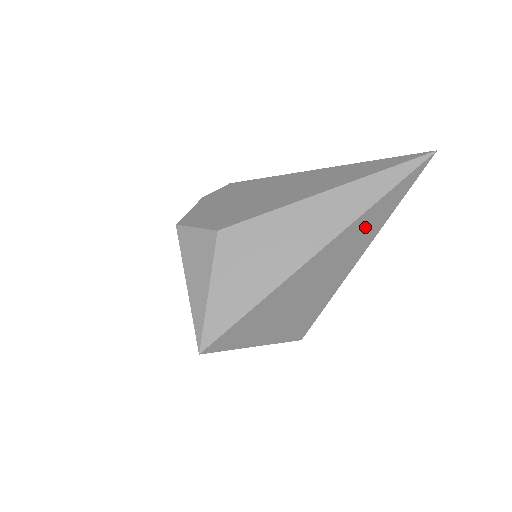
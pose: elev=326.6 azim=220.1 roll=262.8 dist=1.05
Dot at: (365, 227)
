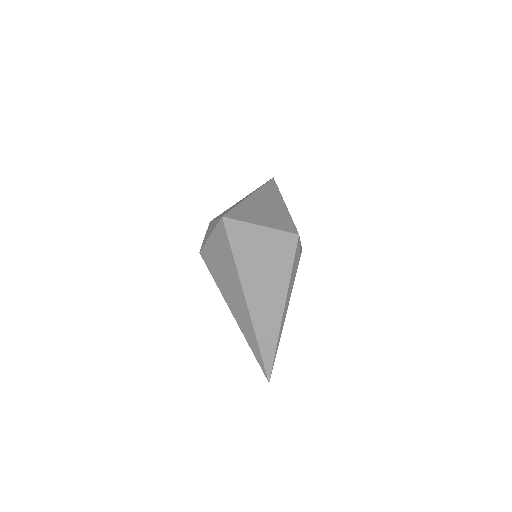
Dot at: (269, 192)
